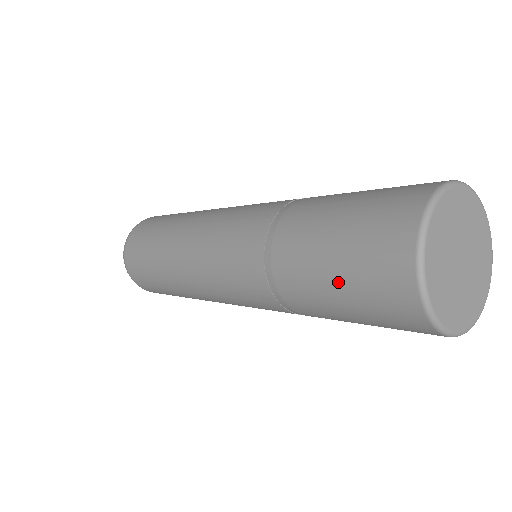
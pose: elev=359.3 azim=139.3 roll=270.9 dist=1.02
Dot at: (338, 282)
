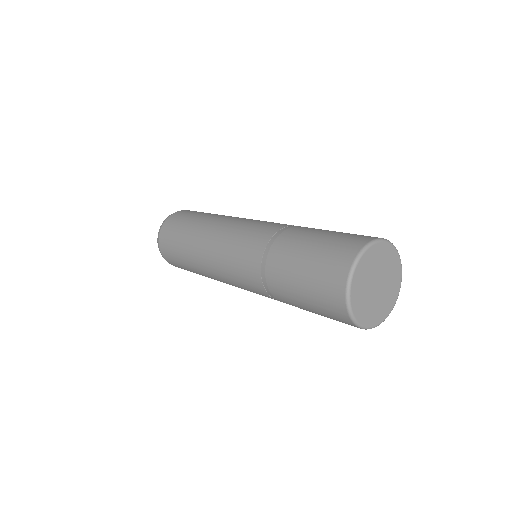
Dot at: (318, 314)
